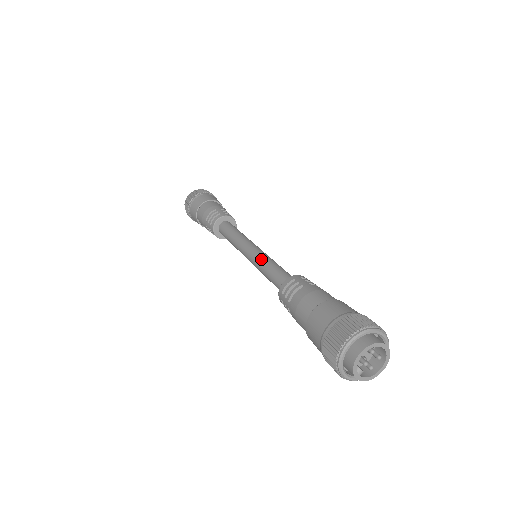
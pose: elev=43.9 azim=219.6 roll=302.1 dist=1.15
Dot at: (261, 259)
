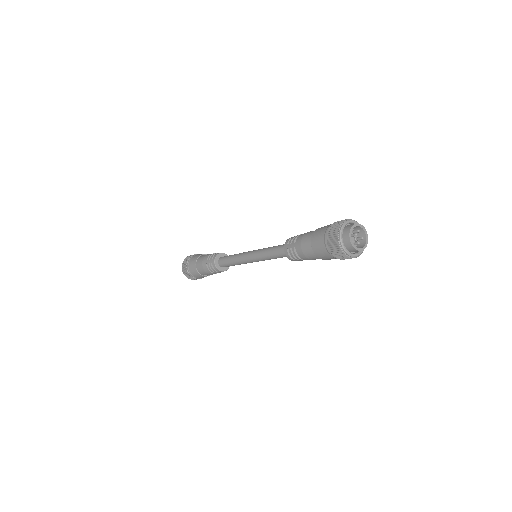
Dot at: (263, 248)
